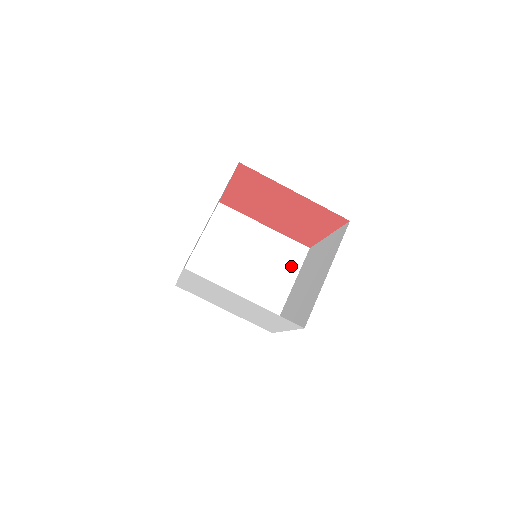
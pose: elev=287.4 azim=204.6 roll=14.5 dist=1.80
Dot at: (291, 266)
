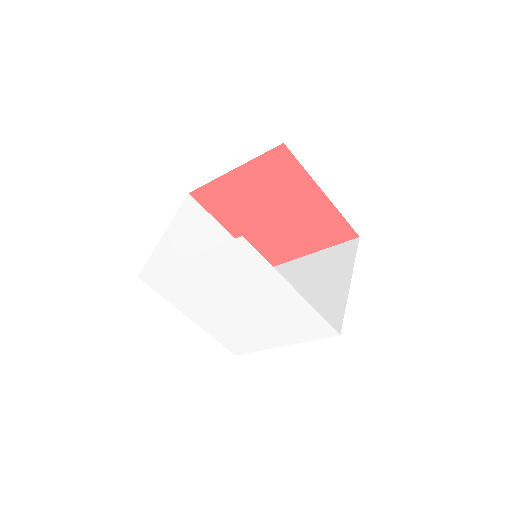
Dot at: occluded
